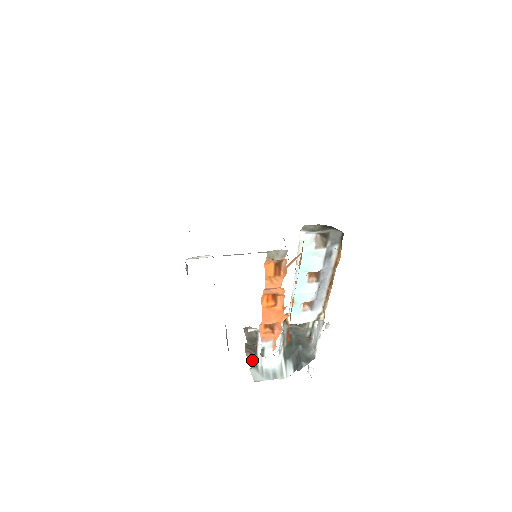
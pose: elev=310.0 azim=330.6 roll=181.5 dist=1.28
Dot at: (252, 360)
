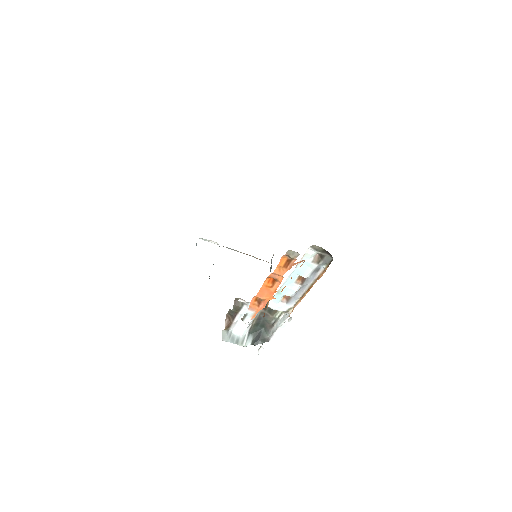
Dot at: (228, 324)
